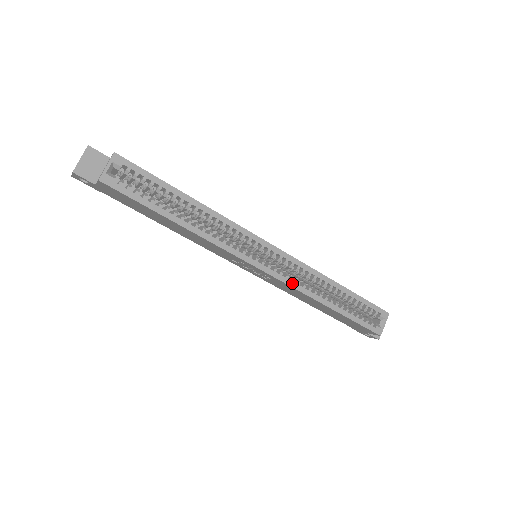
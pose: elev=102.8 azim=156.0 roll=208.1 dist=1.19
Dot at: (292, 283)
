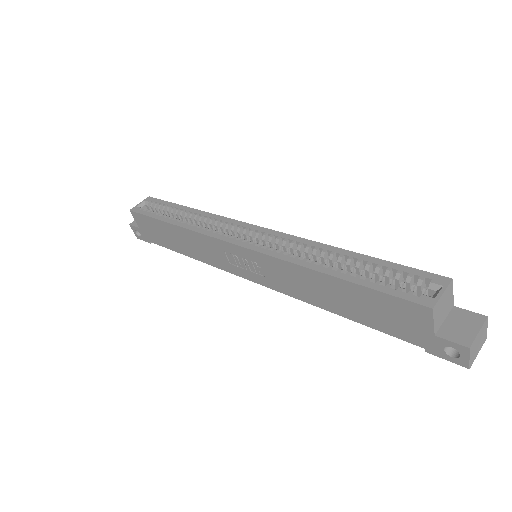
Dot at: (273, 253)
